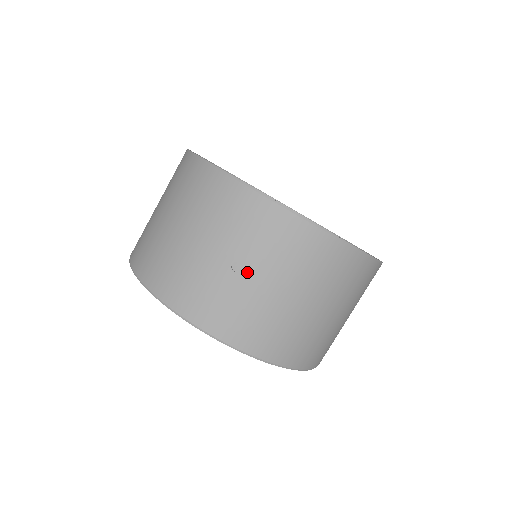
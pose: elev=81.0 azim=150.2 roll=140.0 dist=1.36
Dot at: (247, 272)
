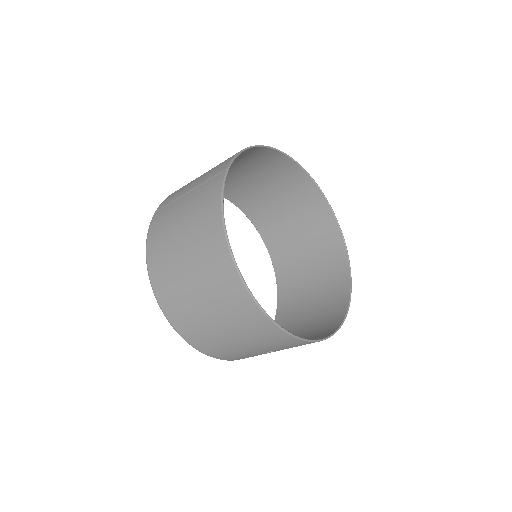
Dot at: occluded
